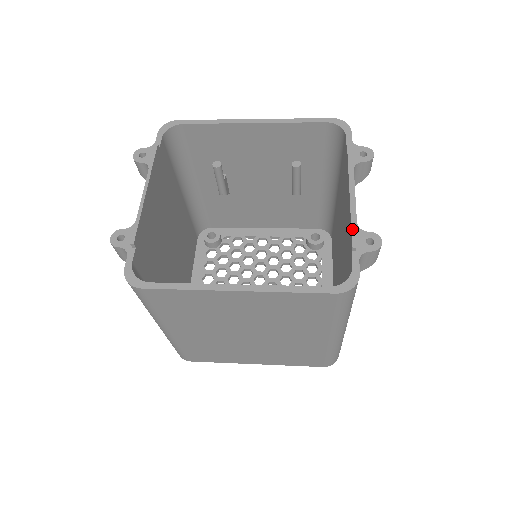
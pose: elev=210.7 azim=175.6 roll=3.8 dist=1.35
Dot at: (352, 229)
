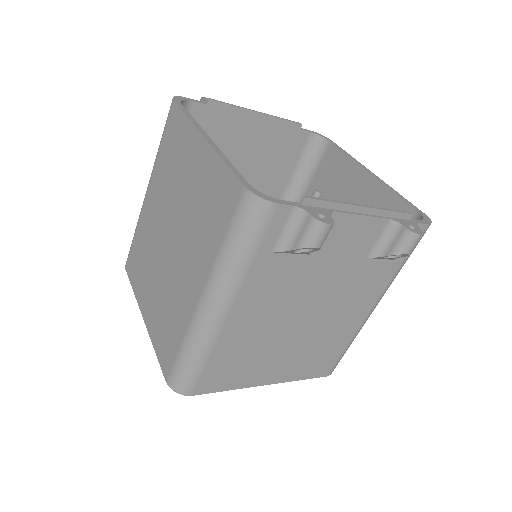
Dot at: occluded
